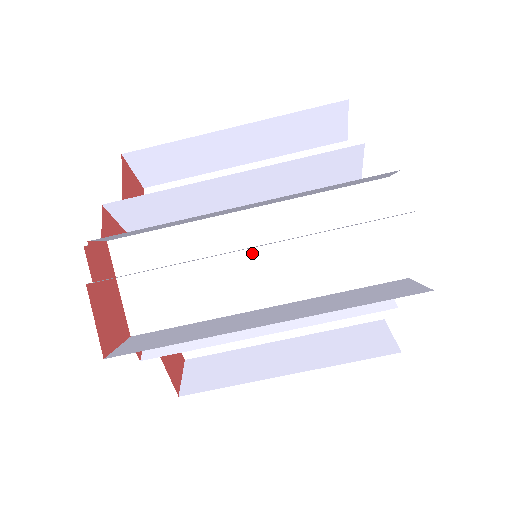
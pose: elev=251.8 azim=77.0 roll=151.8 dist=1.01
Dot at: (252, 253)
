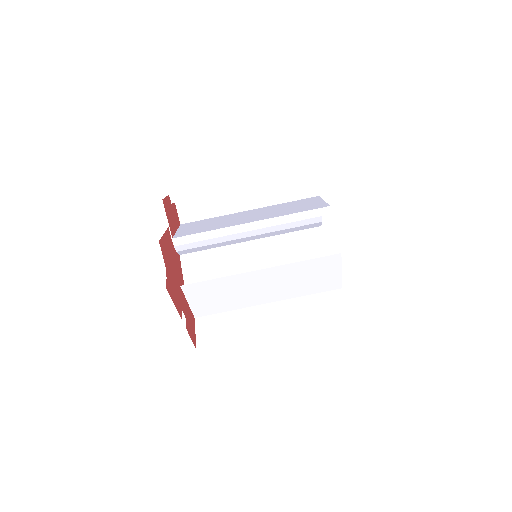
Dot at: (263, 285)
